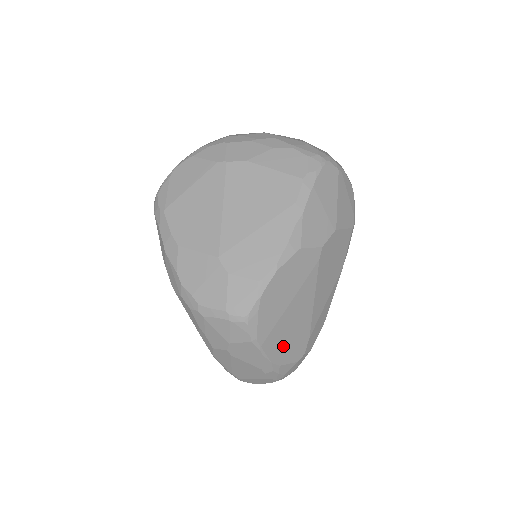
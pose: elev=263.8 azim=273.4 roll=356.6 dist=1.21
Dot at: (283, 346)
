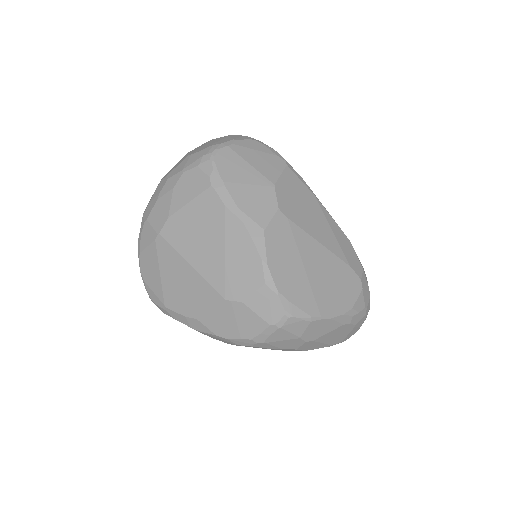
Dot at: (337, 296)
